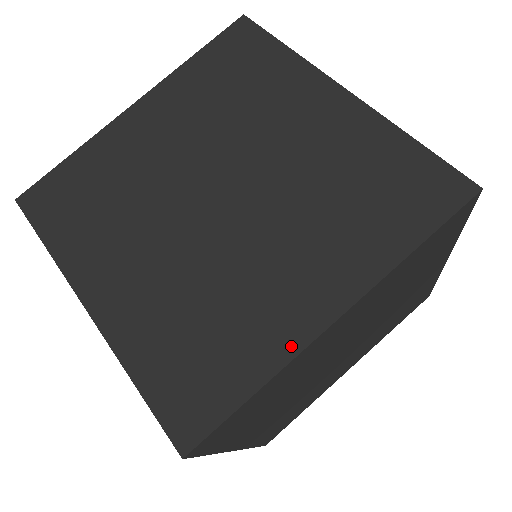
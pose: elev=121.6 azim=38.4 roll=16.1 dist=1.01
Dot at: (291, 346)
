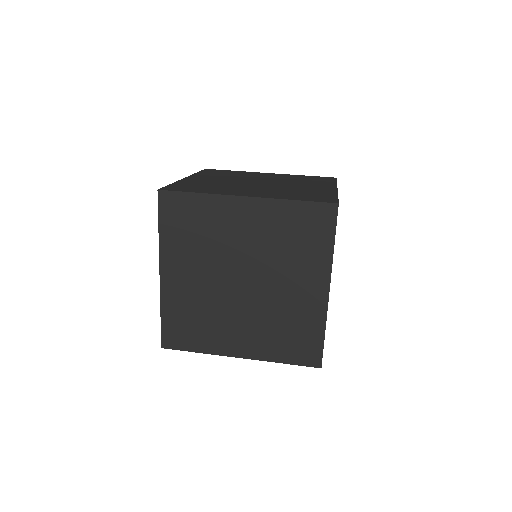
Dot at: (333, 191)
